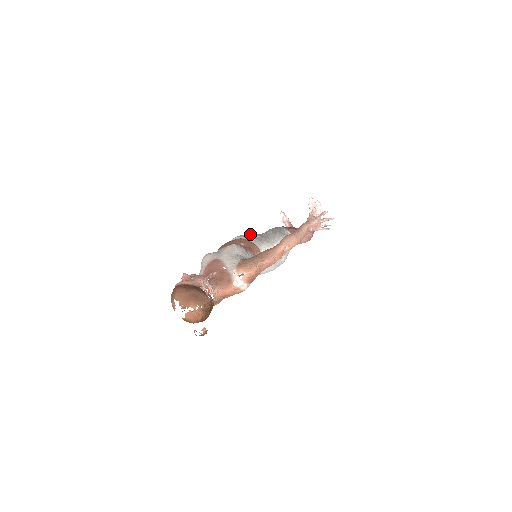
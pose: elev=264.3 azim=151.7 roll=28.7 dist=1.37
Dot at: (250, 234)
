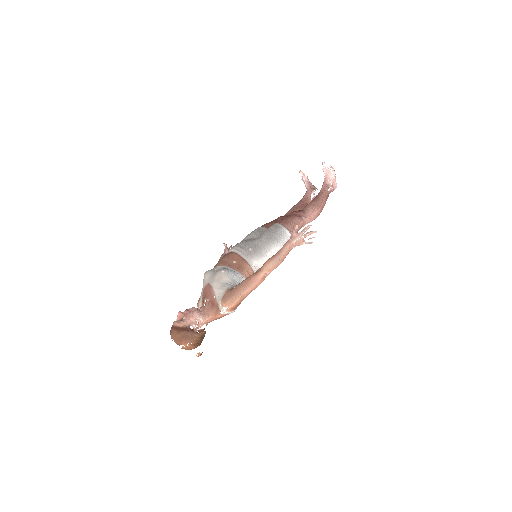
Dot at: (244, 245)
